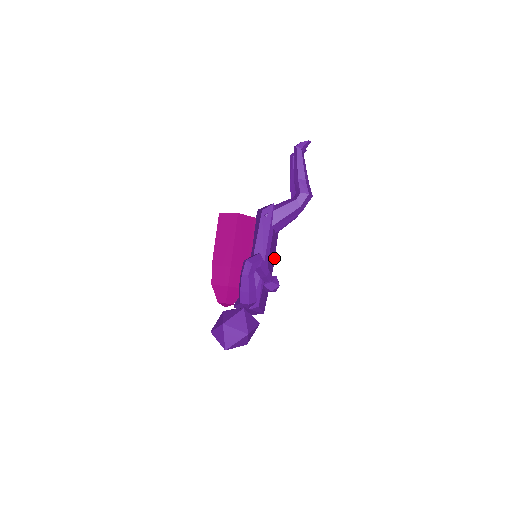
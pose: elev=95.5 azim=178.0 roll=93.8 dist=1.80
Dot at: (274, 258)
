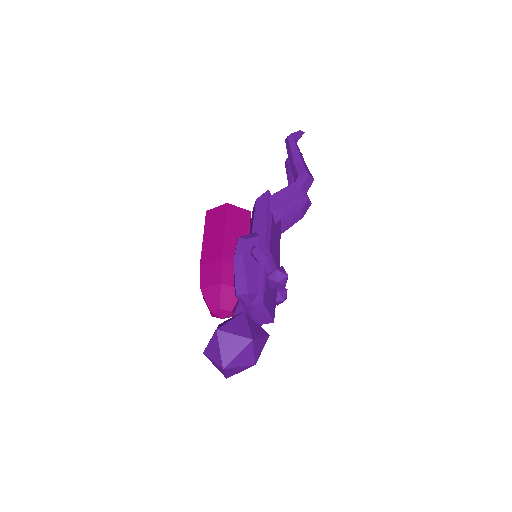
Dot at: (279, 255)
